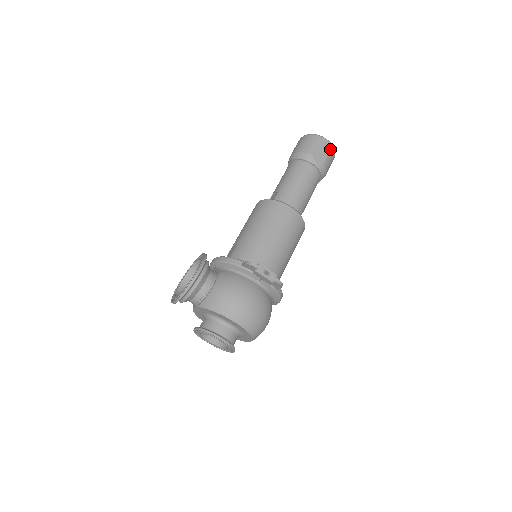
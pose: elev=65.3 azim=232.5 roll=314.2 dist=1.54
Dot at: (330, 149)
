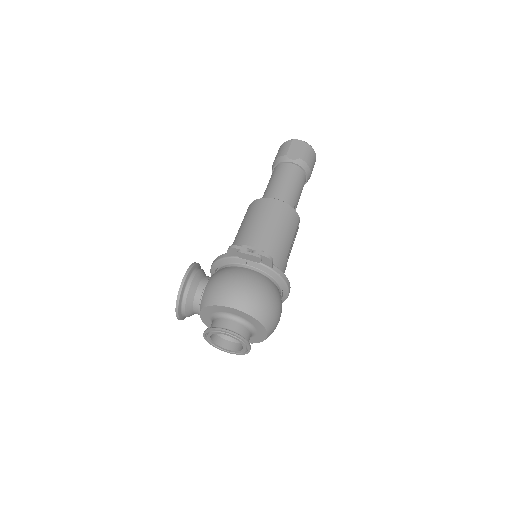
Dot at: (304, 145)
